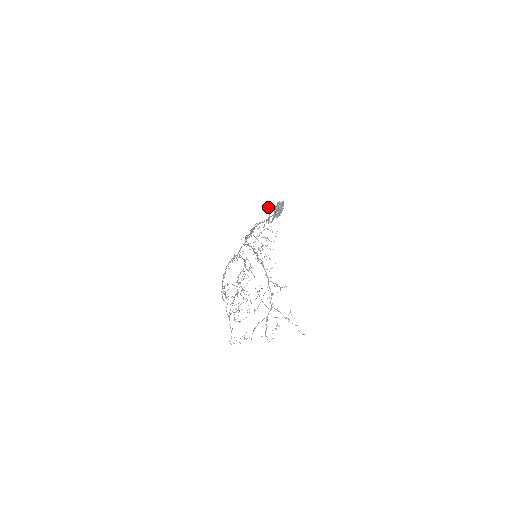
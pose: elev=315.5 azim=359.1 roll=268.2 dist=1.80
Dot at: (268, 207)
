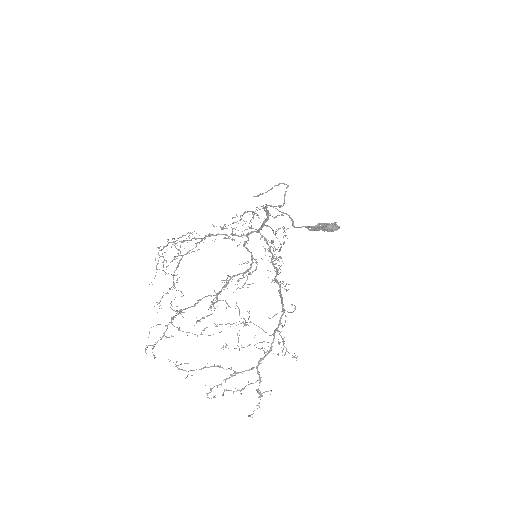
Dot at: occluded
